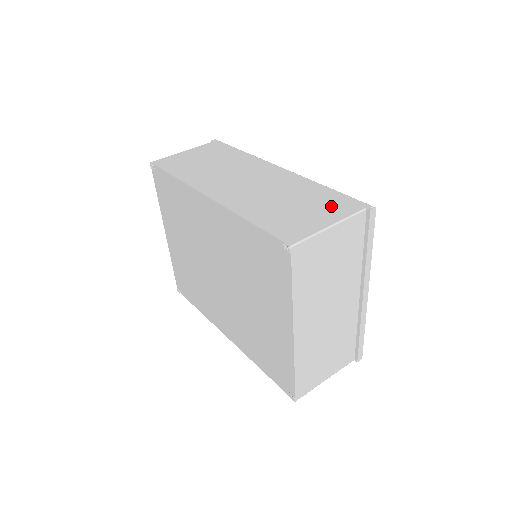
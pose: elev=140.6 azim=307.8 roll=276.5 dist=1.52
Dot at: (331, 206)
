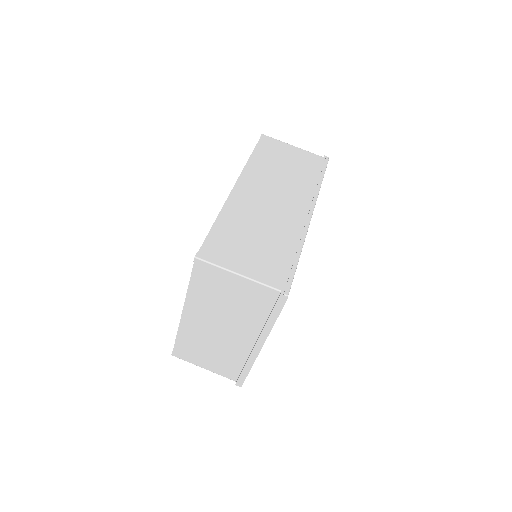
Dot at: (269, 266)
